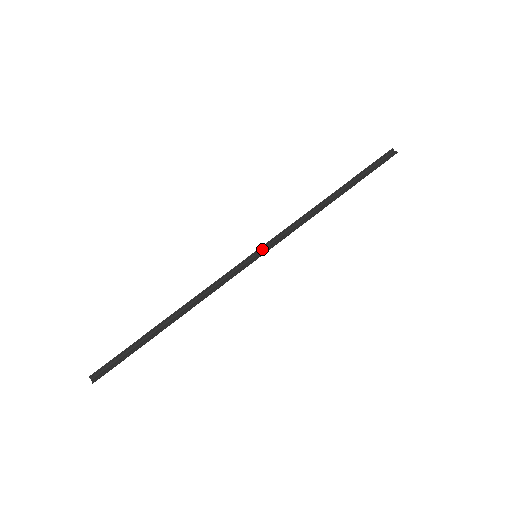
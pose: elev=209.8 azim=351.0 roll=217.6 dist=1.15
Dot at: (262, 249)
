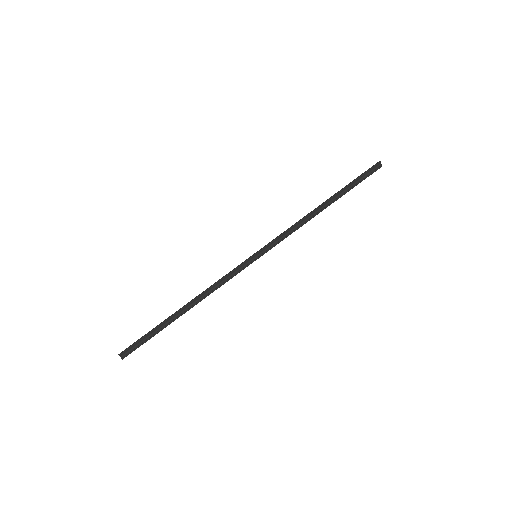
Dot at: (262, 250)
